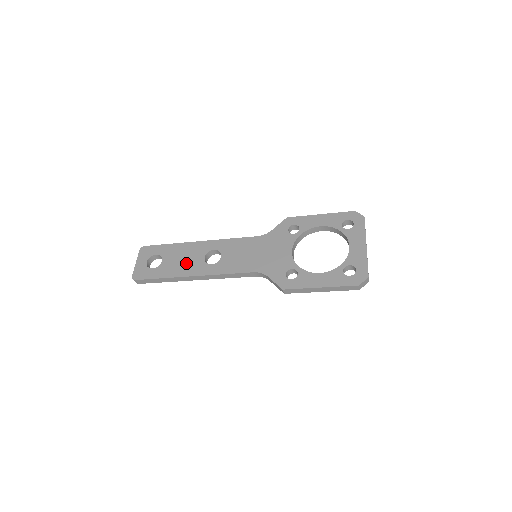
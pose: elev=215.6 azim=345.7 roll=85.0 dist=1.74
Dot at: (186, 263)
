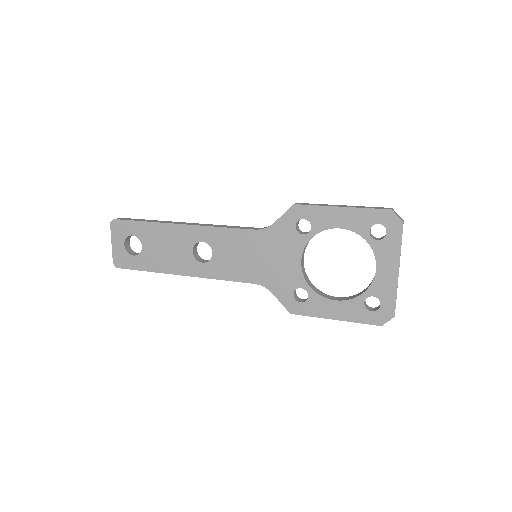
Dot at: (171, 256)
